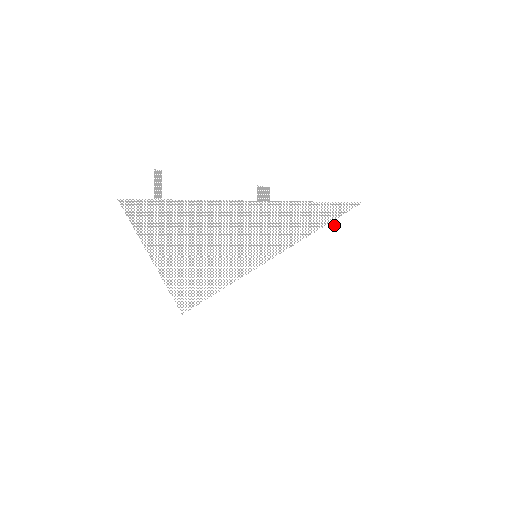
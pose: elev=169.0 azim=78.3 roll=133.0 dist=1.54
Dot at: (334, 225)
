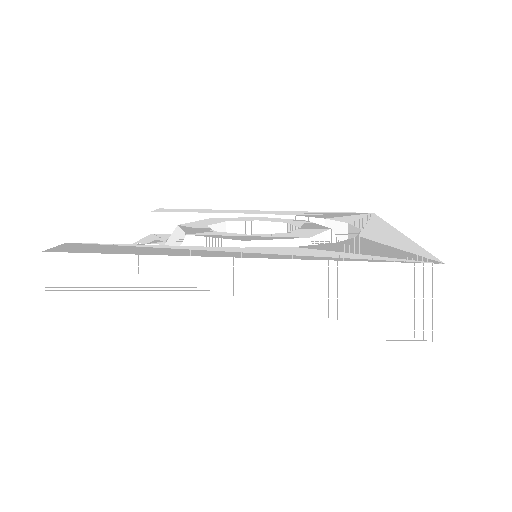
Dot at: occluded
